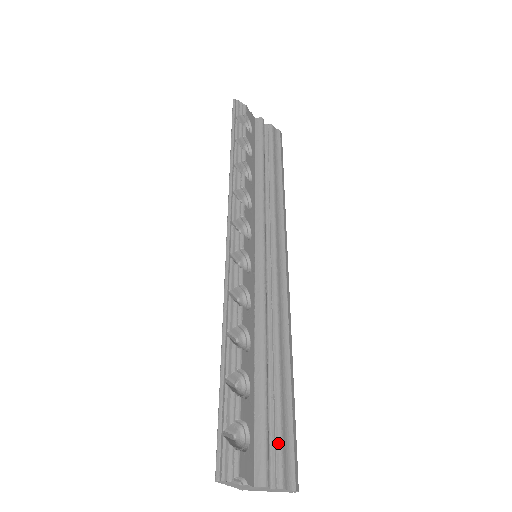
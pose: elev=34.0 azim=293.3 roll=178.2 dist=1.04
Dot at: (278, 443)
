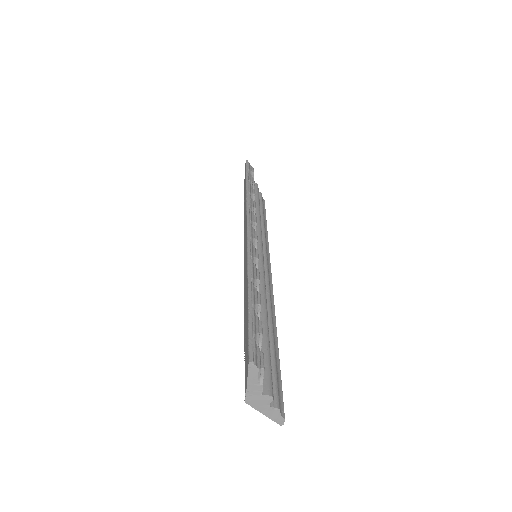
Dot at: (275, 377)
